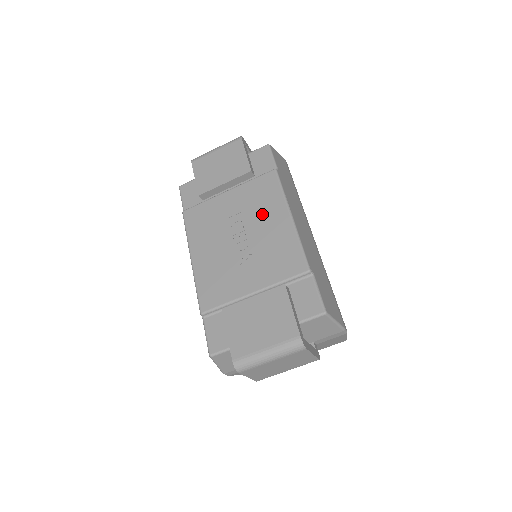
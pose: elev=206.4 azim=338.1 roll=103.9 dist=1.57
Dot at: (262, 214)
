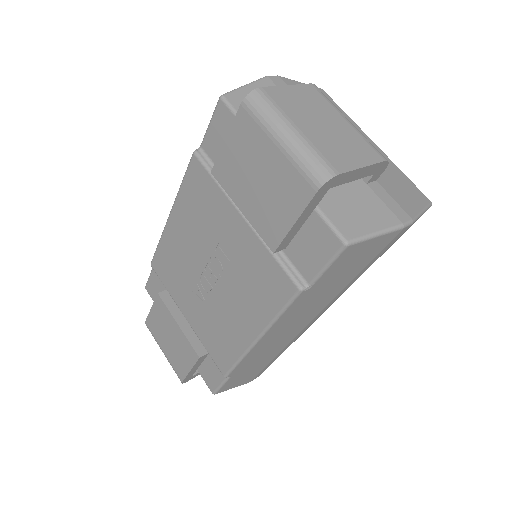
Dot at: (241, 296)
